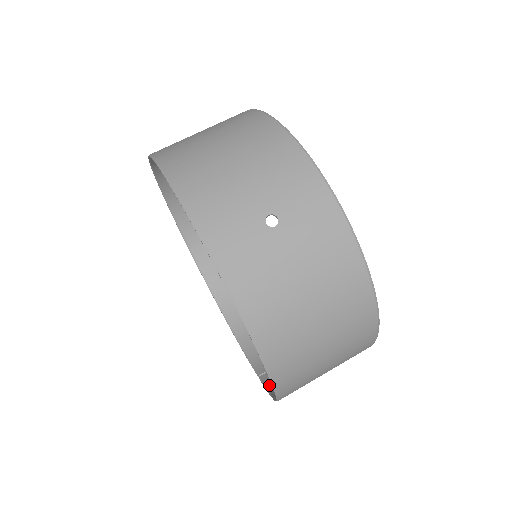
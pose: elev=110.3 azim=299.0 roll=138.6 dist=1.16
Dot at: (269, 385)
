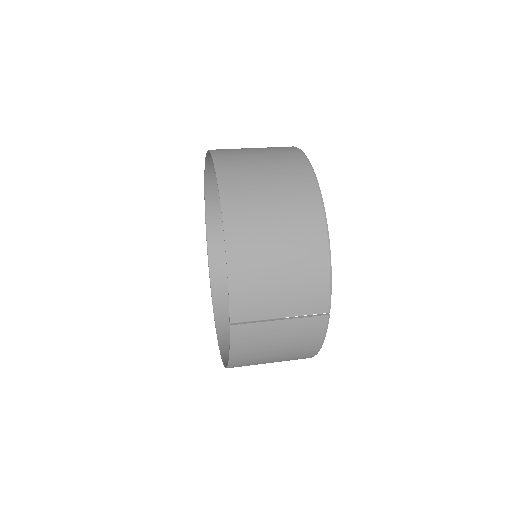
Dot at: (234, 298)
